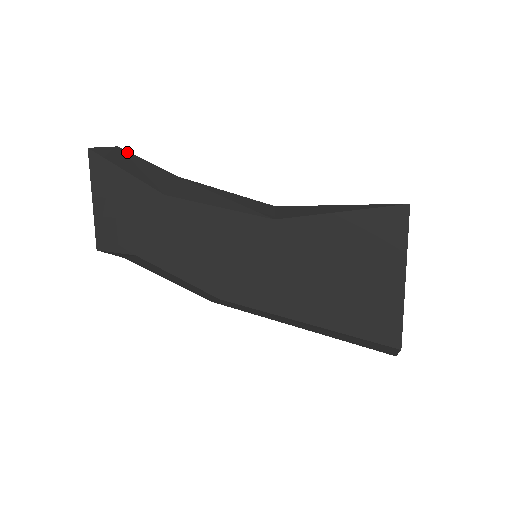
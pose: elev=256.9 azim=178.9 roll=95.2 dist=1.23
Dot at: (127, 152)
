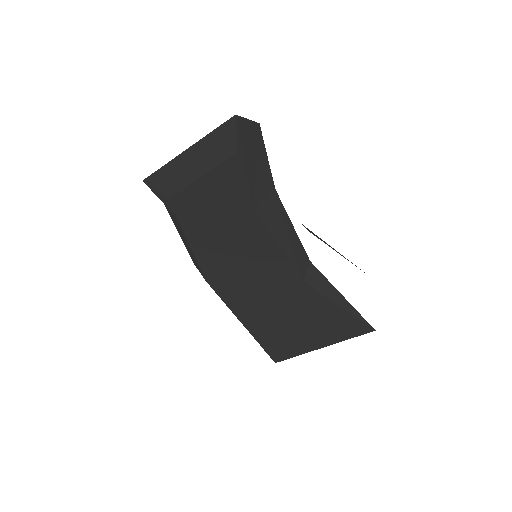
Dot at: (261, 136)
